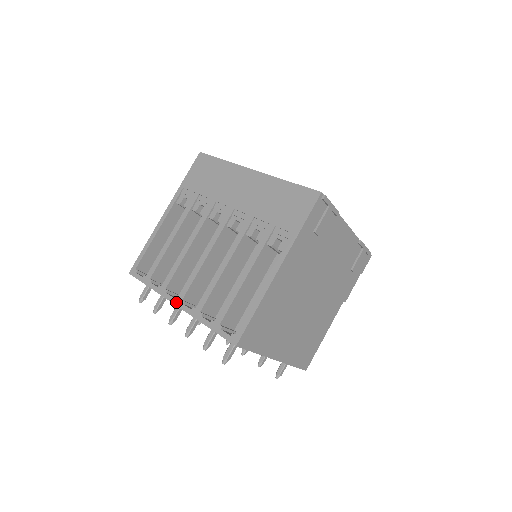
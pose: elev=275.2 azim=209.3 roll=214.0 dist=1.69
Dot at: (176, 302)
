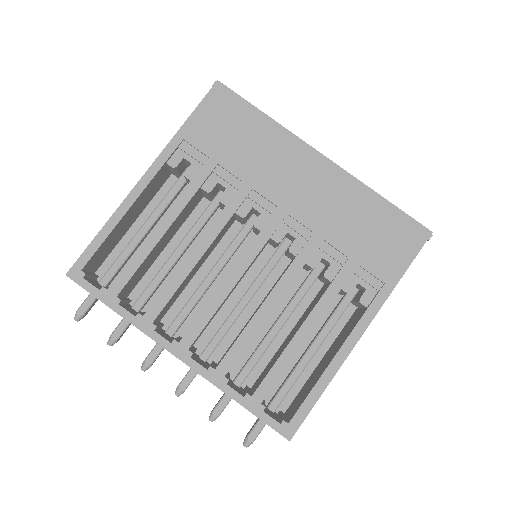
Dot at: (176, 351)
